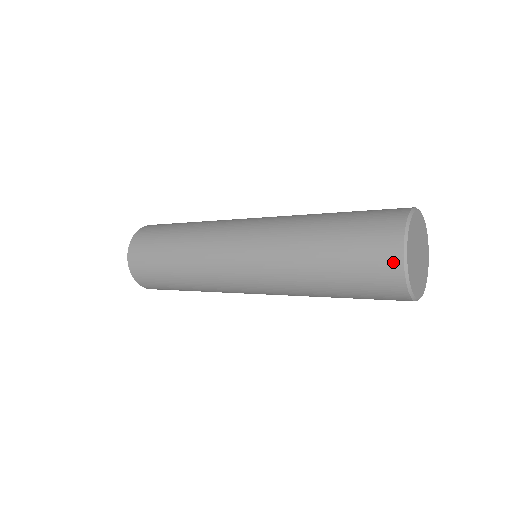
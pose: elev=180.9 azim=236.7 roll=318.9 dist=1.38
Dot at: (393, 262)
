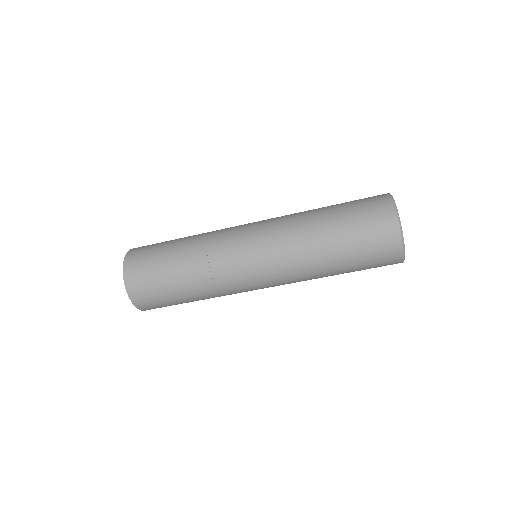
Dot at: (394, 240)
